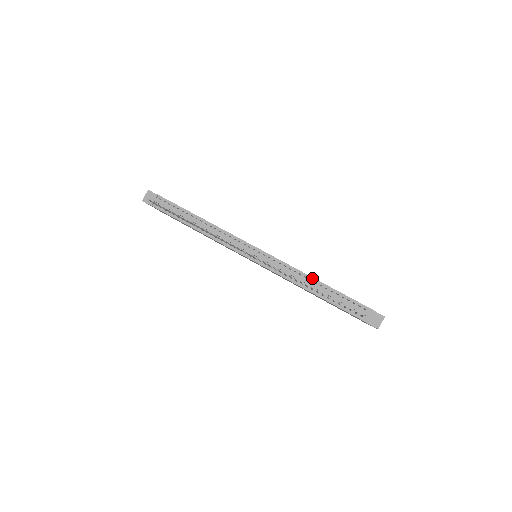
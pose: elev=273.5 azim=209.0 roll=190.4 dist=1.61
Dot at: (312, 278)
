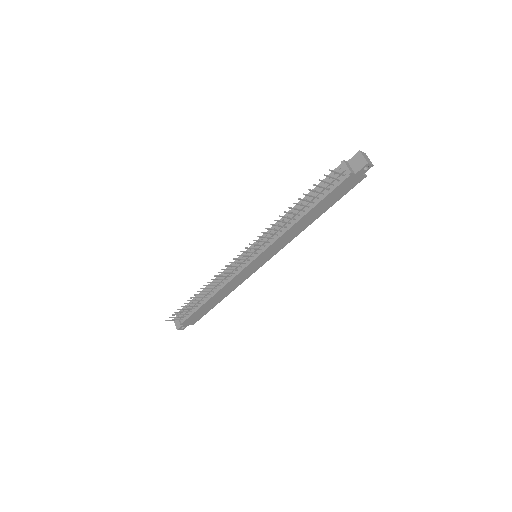
Dot at: (291, 210)
